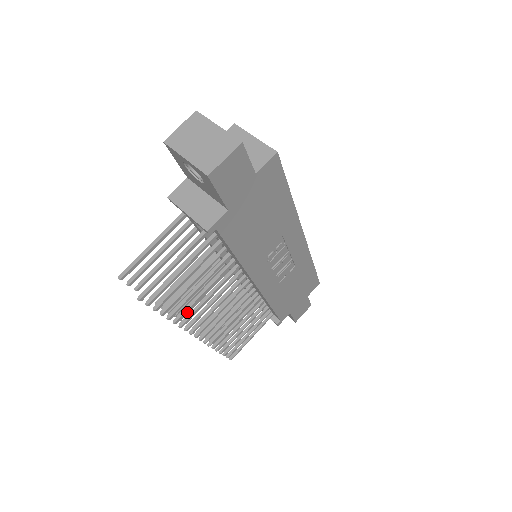
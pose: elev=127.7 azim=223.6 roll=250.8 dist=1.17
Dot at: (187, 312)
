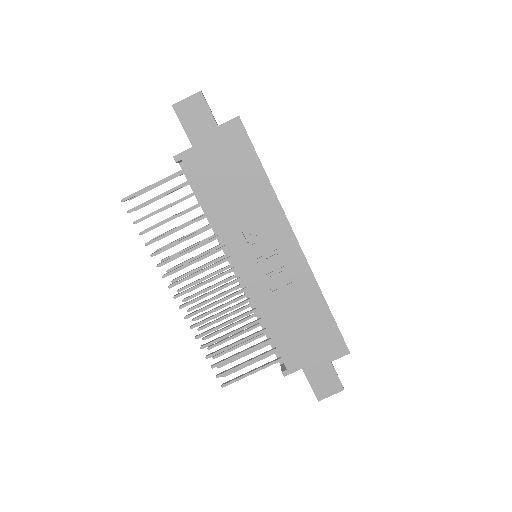
Dot at: (186, 286)
